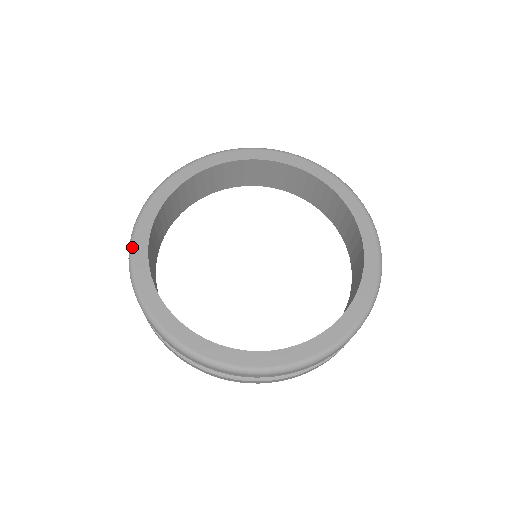
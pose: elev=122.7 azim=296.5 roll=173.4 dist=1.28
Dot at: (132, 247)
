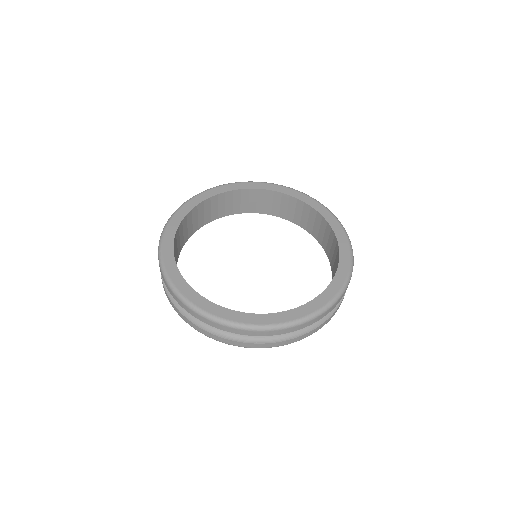
Dot at: (180, 207)
